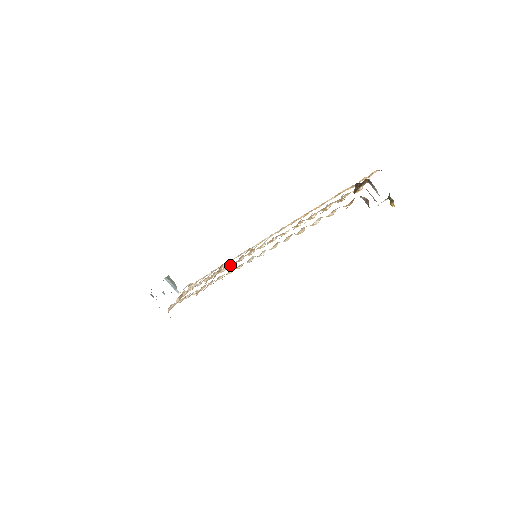
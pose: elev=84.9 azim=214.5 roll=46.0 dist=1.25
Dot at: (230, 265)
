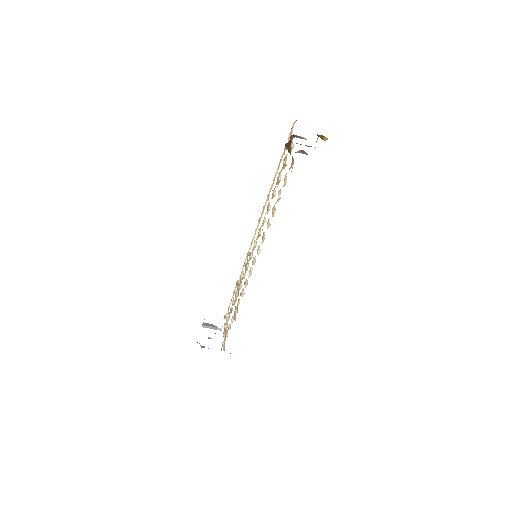
Dot at: occluded
